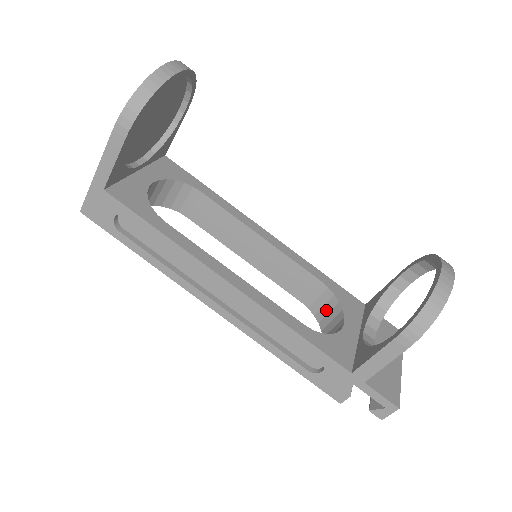
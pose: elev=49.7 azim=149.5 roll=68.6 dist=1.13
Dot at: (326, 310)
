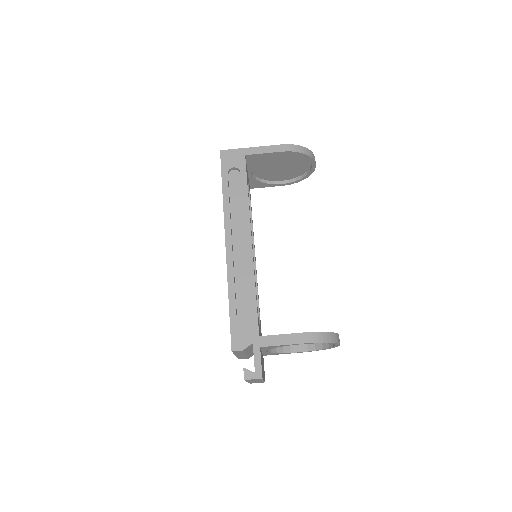
Dot at: occluded
